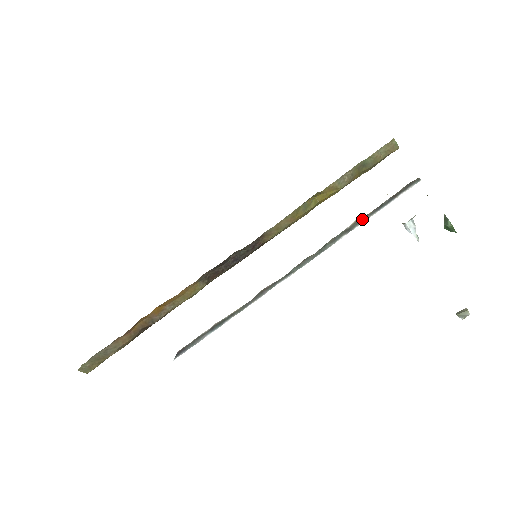
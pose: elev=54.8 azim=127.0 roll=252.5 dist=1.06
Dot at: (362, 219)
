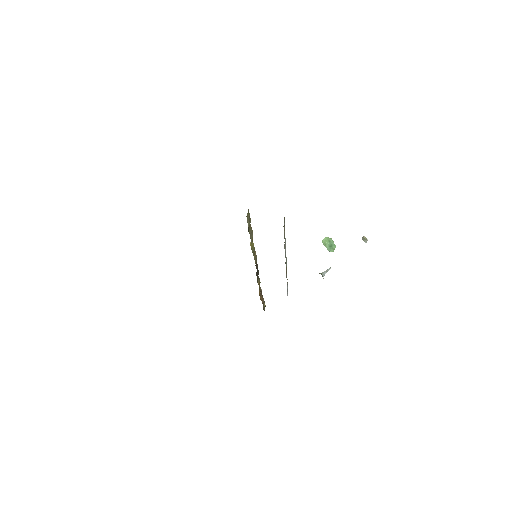
Dot at: (285, 243)
